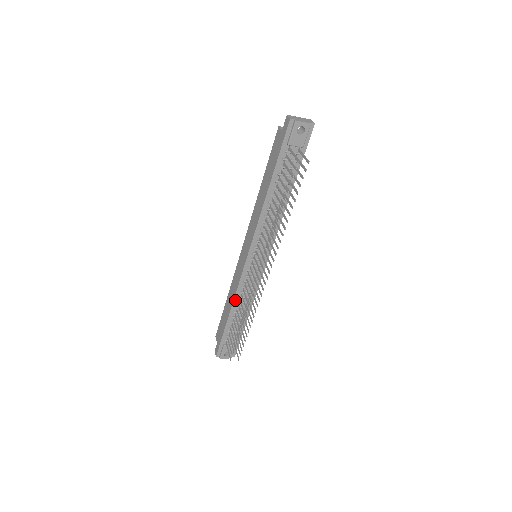
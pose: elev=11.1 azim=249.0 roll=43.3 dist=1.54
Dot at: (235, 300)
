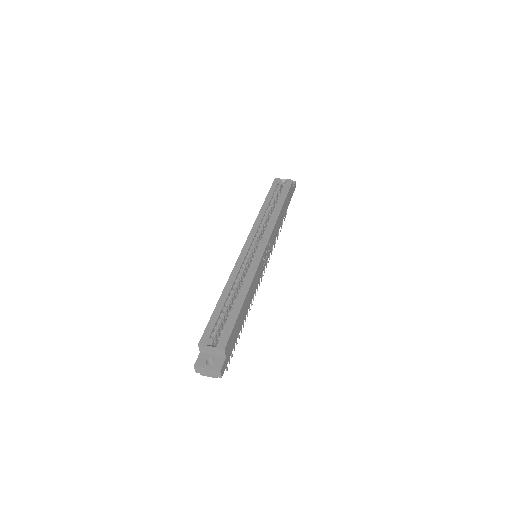
Dot at: occluded
